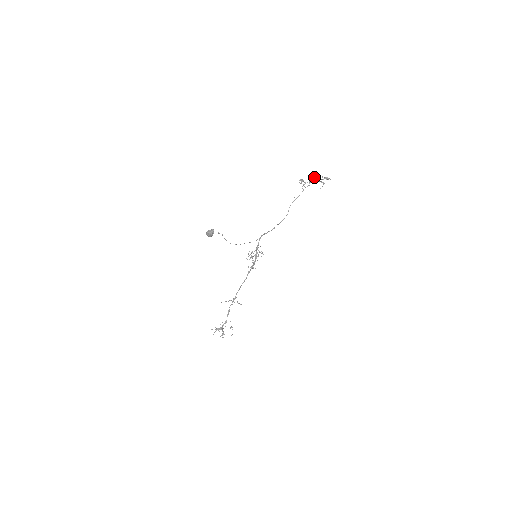
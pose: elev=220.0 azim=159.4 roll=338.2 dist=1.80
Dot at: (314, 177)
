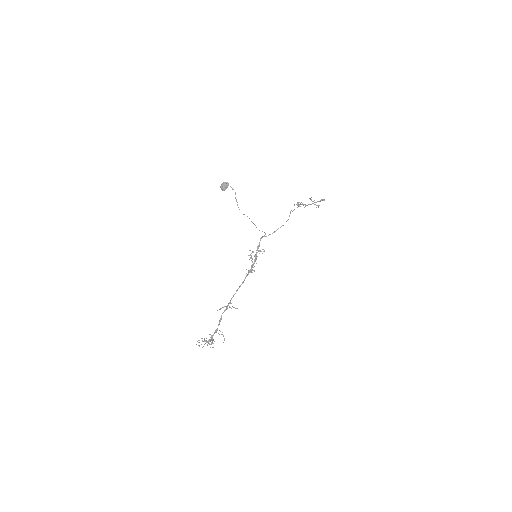
Dot at: (310, 199)
